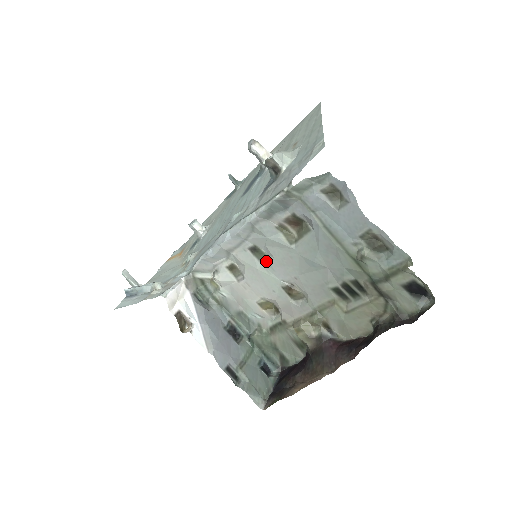
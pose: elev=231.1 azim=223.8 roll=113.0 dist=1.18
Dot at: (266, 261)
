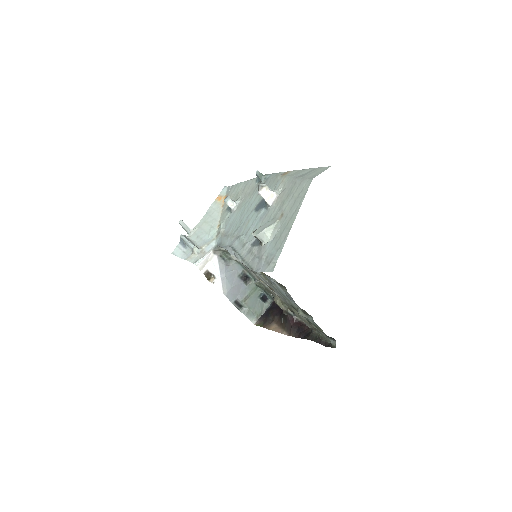
Dot at: occluded
